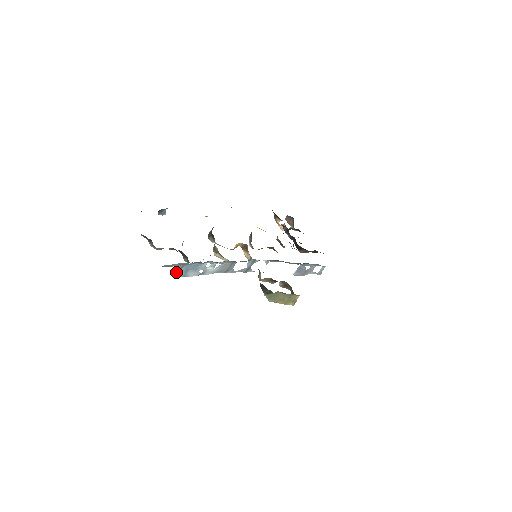
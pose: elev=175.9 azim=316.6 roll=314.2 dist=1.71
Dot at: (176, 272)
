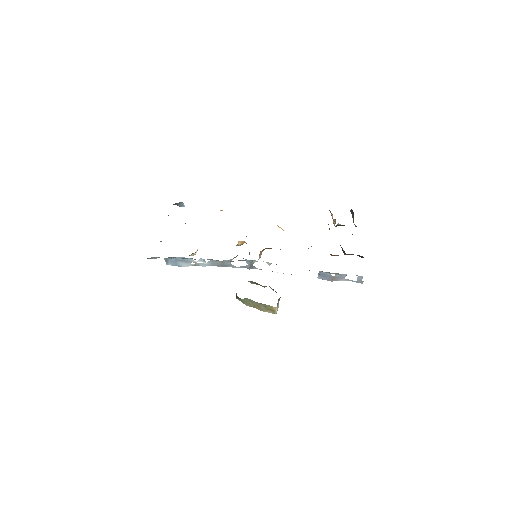
Dot at: occluded
